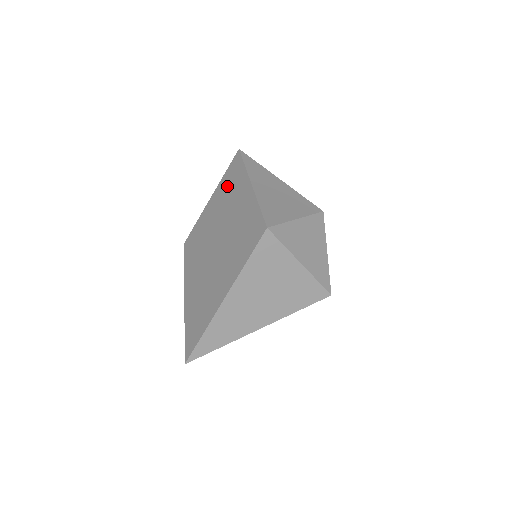
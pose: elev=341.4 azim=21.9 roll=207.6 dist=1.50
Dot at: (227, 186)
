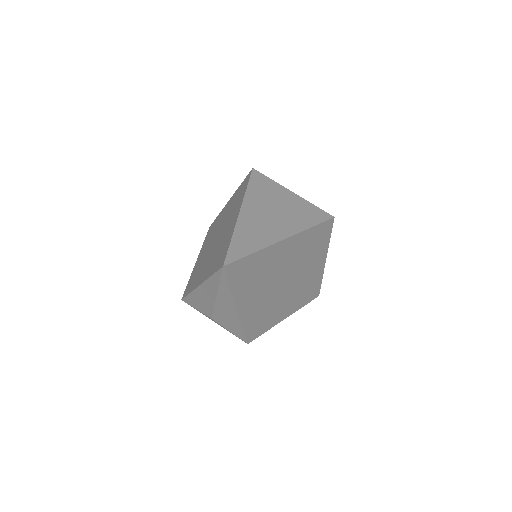
Dot at: (209, 235)
